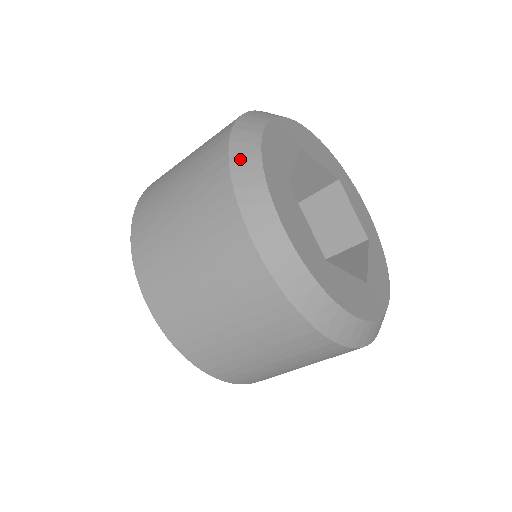
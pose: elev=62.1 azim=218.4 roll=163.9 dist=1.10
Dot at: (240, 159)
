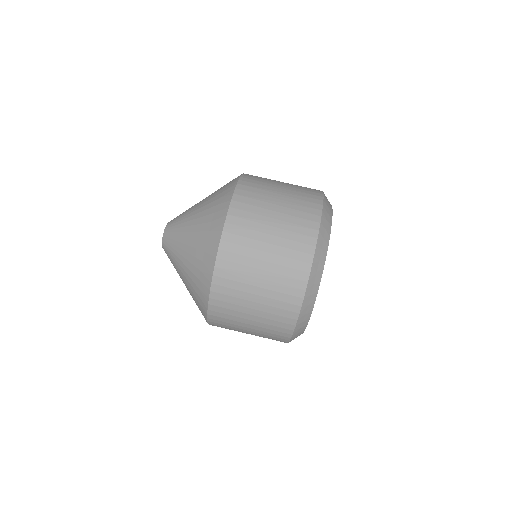
Dot at: (326, 213)
